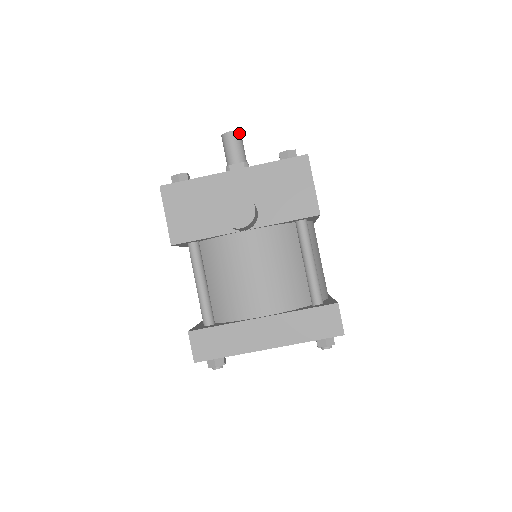
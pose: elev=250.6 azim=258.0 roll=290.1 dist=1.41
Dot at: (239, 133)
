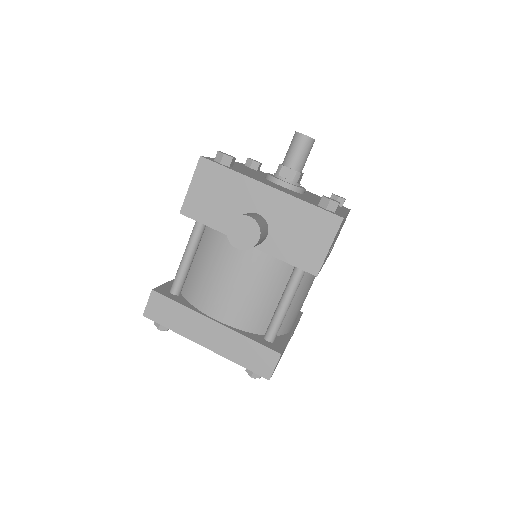
Dot at: (312, 141)
